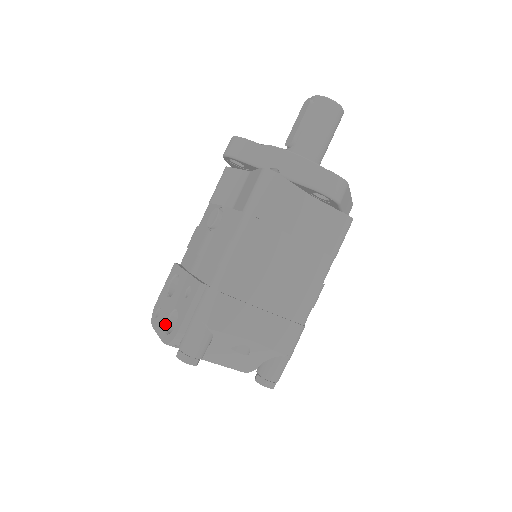
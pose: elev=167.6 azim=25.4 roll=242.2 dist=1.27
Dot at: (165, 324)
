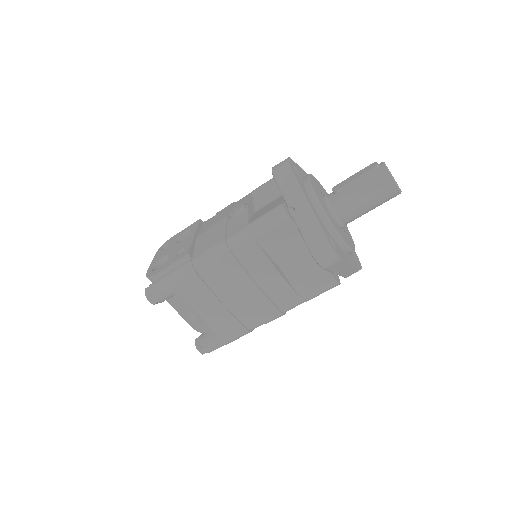
Dot at: (158, 260)
